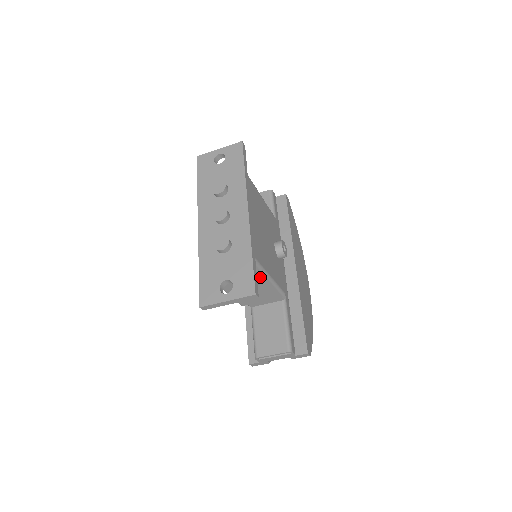
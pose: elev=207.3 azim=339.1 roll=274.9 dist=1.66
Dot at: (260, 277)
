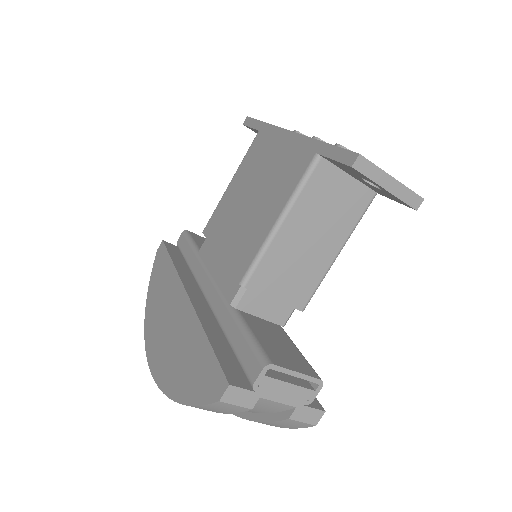
Dot at: (341, 235)
